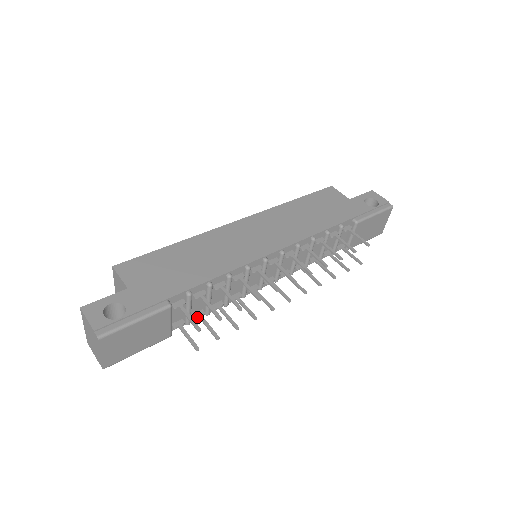
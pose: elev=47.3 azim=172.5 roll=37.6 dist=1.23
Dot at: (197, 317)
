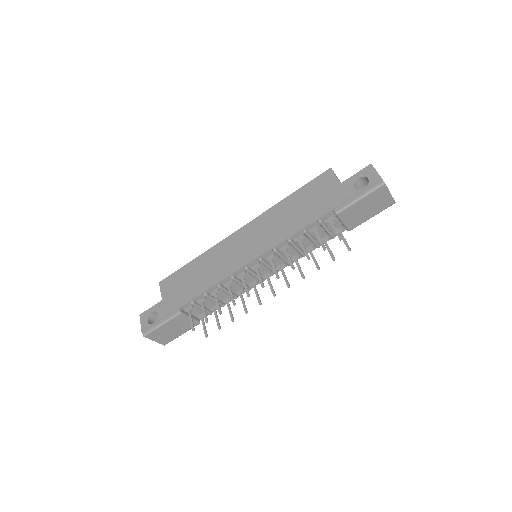
Dot at: (212, 311)
